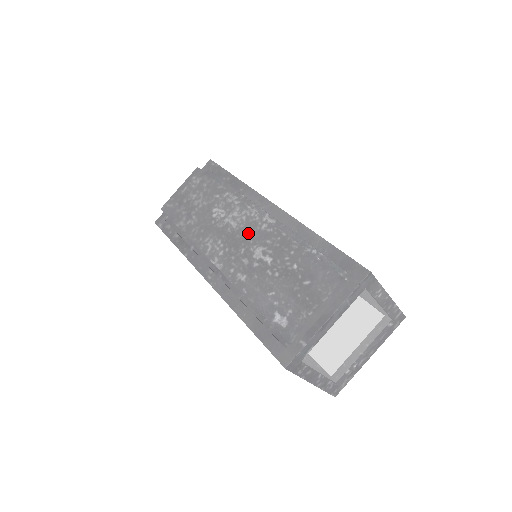
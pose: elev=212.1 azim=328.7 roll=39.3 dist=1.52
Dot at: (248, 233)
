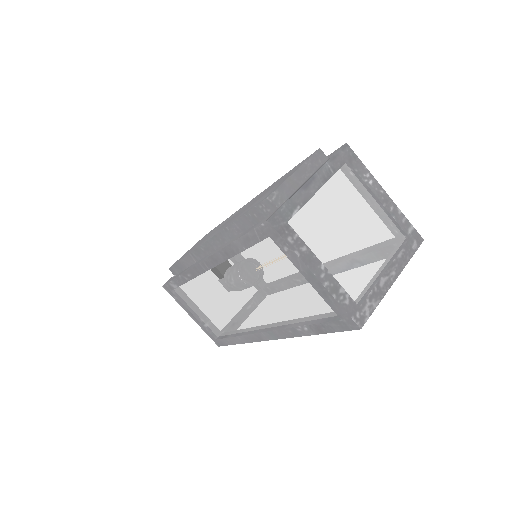
Dot at: (240, 210)
